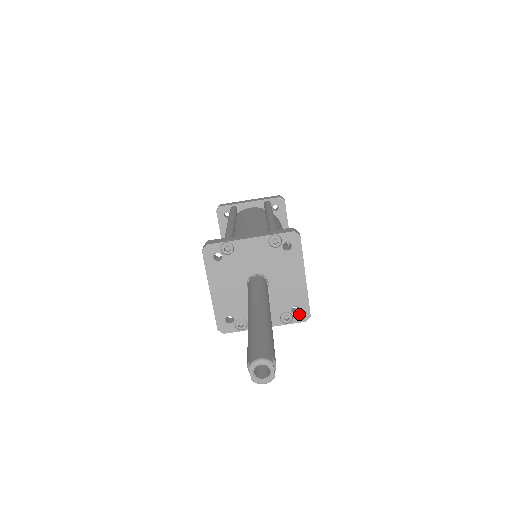
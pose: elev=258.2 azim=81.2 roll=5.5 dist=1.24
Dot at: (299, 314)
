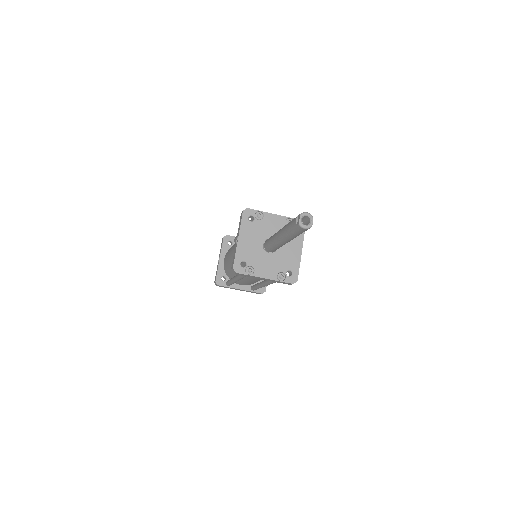
Dot at: (290, 277)
